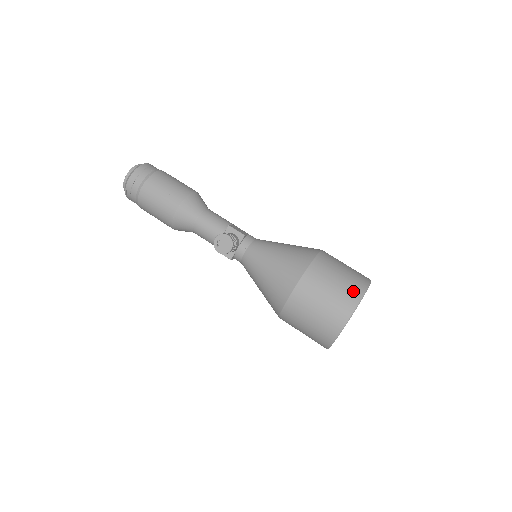
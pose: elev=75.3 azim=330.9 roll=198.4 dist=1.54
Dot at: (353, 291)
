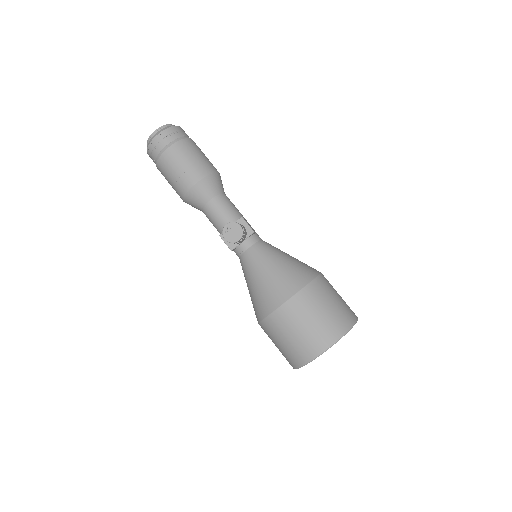
Dot at: (342, 321)
